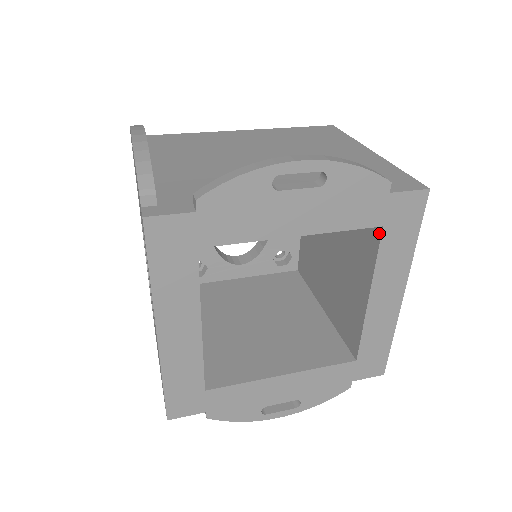
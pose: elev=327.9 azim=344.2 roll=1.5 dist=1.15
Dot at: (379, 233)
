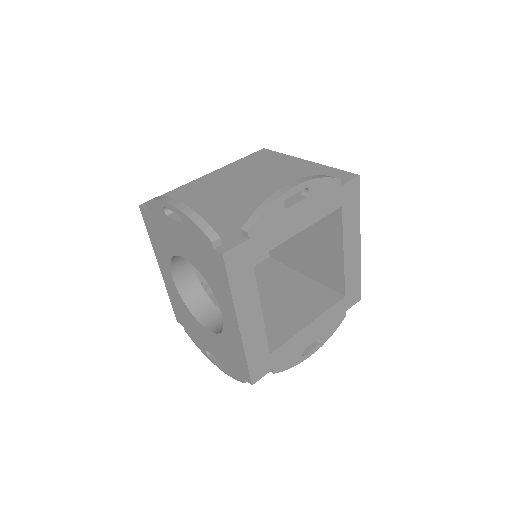
Dot at: (340, 211)
